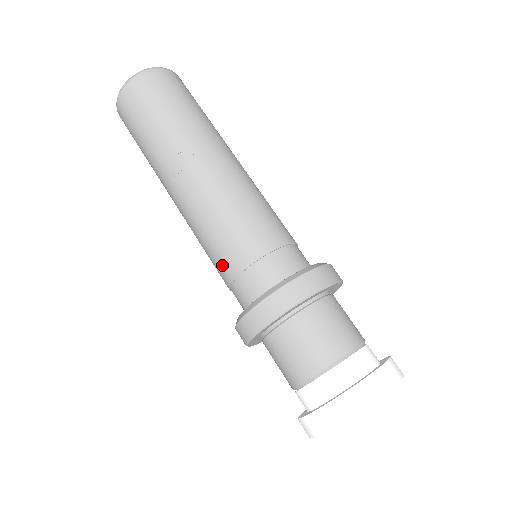
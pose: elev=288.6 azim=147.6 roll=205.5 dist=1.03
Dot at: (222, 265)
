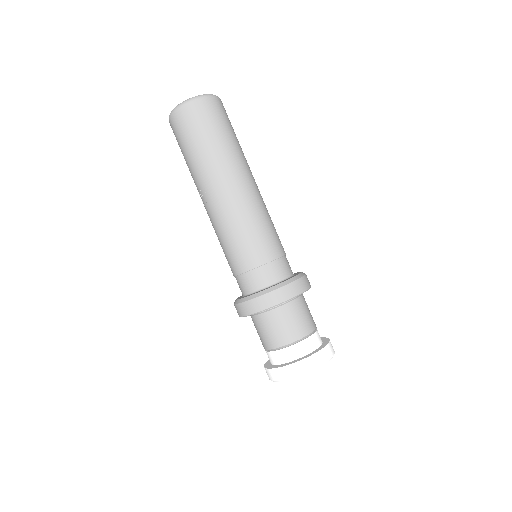
Dot at: occluded
